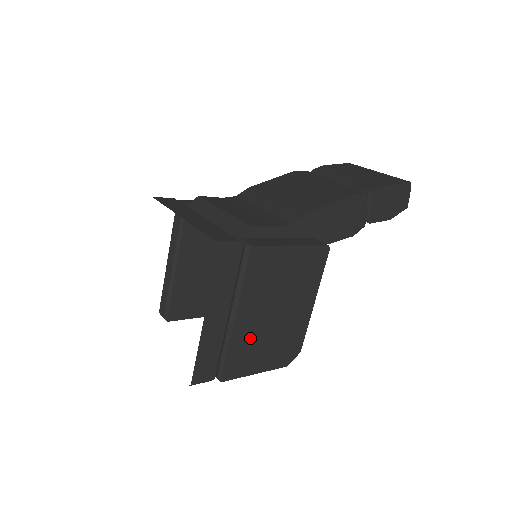
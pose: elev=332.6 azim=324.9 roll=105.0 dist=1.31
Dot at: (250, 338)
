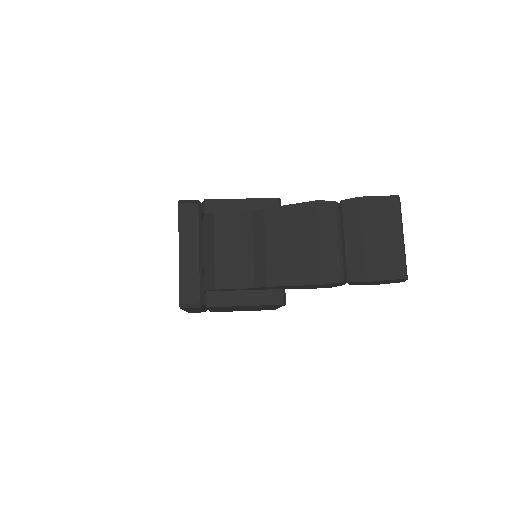
Dot at: (226, 310)
